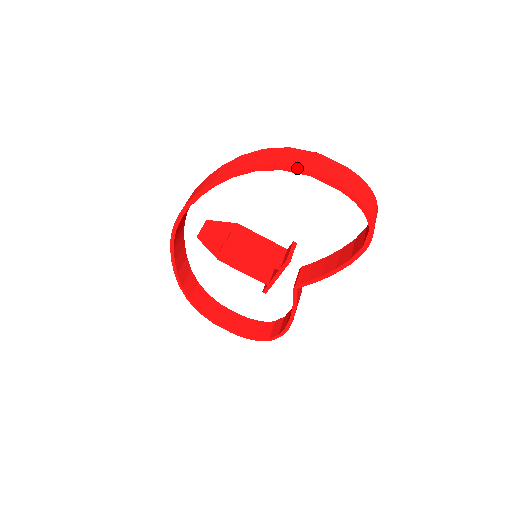
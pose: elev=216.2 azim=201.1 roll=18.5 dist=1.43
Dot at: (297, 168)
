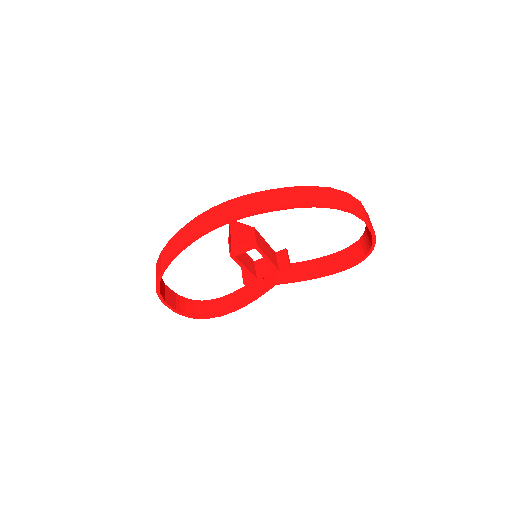
Dot at: (361, 215)
